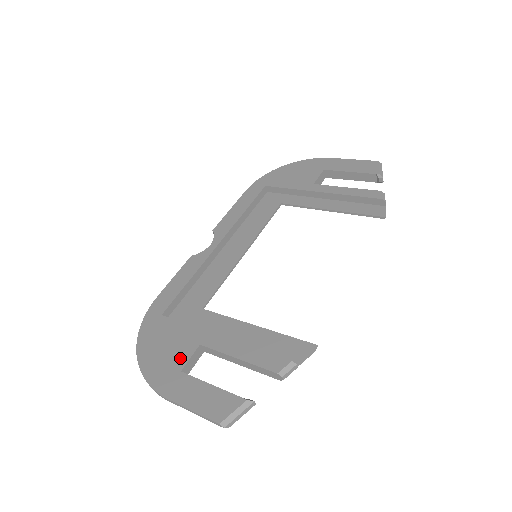
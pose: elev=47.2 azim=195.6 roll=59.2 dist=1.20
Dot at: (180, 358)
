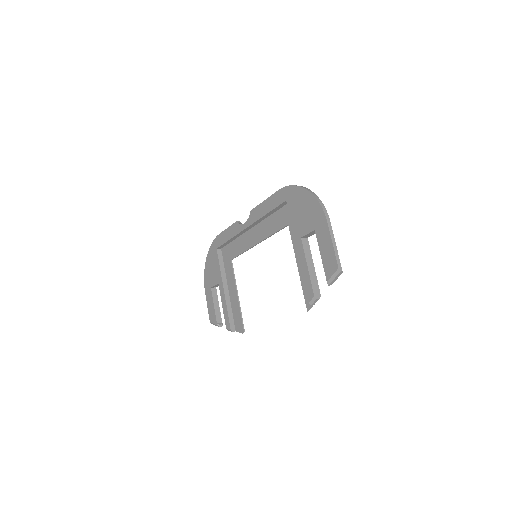
Dot at: (213, 281)
